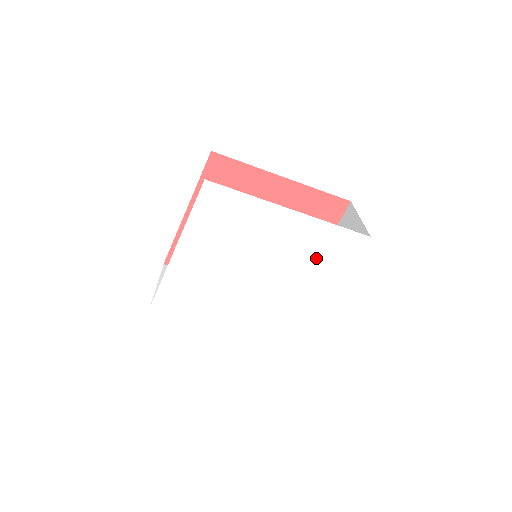
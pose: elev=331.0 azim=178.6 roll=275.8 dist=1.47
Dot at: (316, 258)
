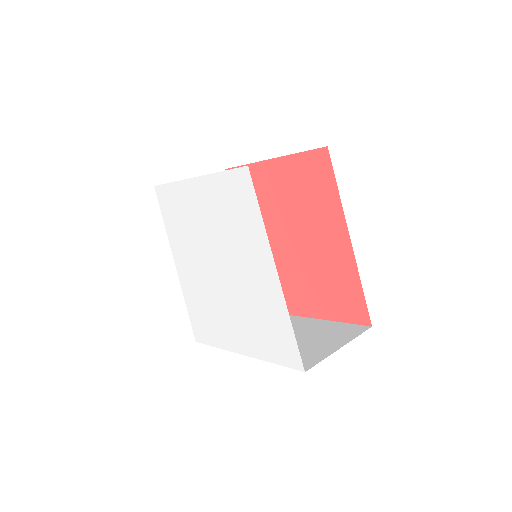
Dot at: (261, 322)
